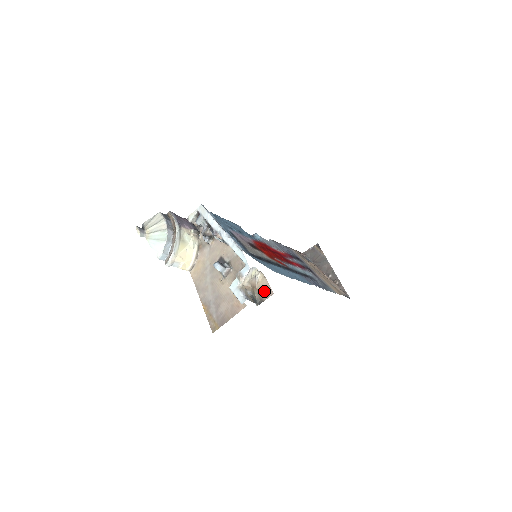
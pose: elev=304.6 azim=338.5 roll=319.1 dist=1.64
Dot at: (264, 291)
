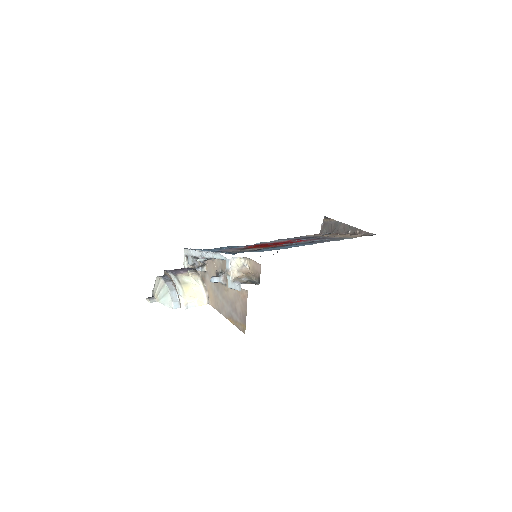
Dot at: (255, 270)
